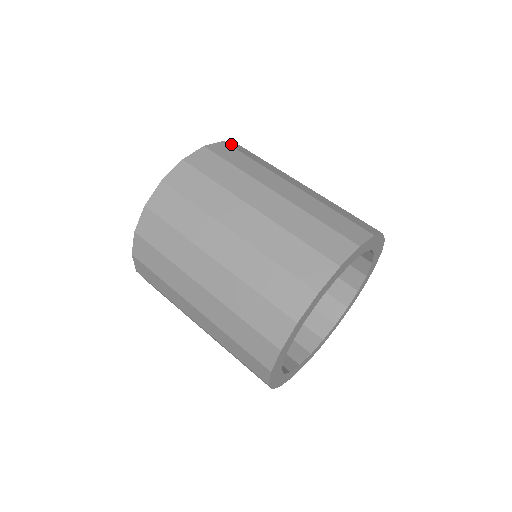
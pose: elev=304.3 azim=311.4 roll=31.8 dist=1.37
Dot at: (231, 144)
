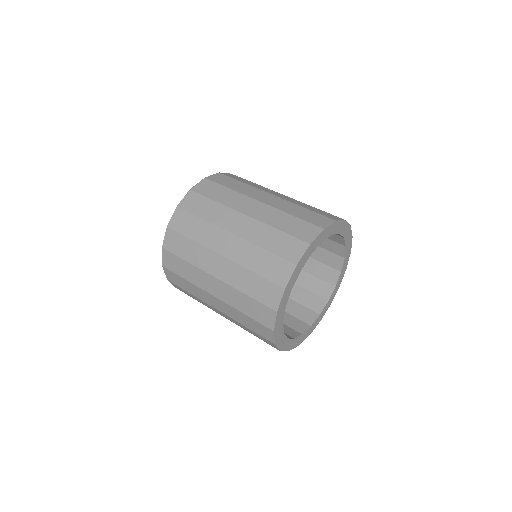
Dot at: occluded
